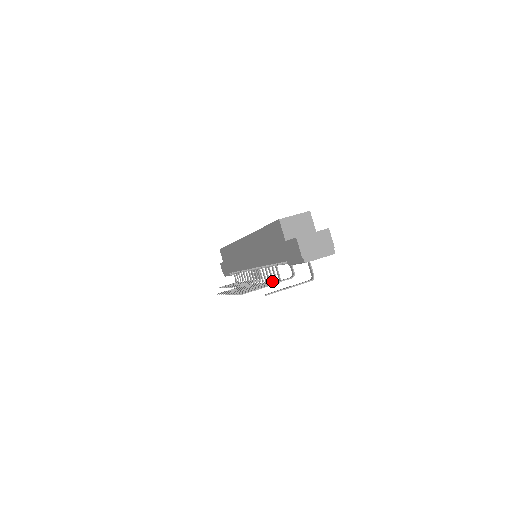
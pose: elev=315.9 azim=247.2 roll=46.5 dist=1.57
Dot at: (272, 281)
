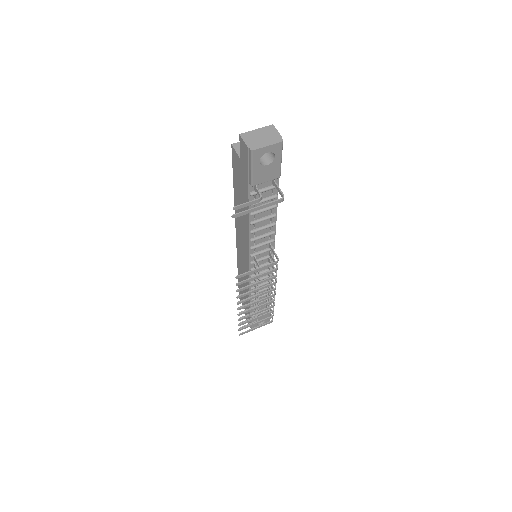
Dot at: (276, 273)
